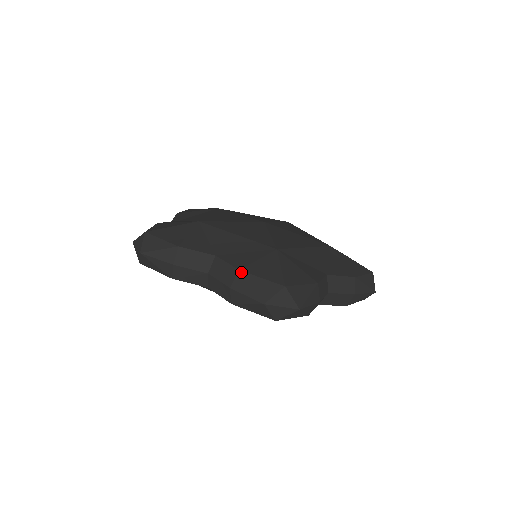
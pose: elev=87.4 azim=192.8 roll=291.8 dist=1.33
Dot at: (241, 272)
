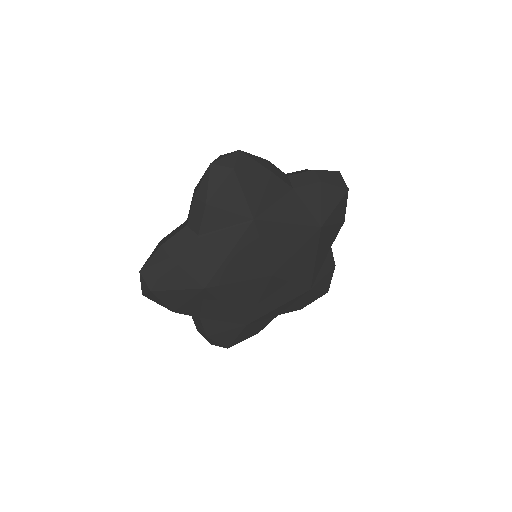
Dot at: occluded
